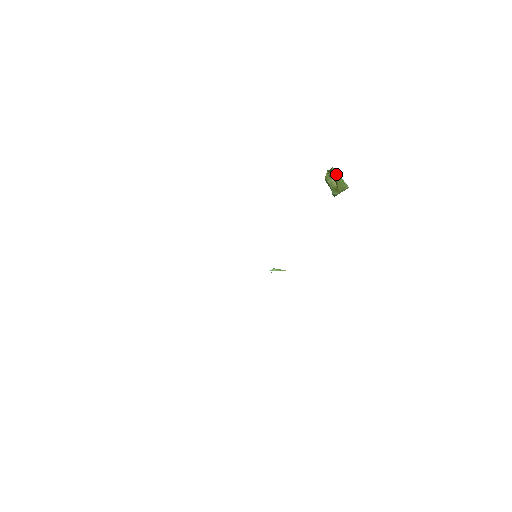
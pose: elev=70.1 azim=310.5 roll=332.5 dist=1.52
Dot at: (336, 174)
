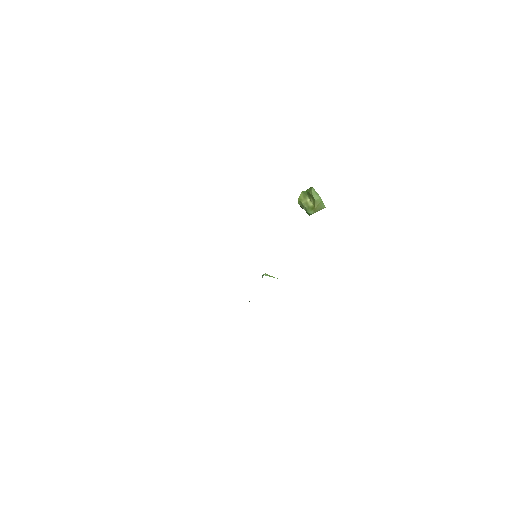
Dot at: (316, 193)
